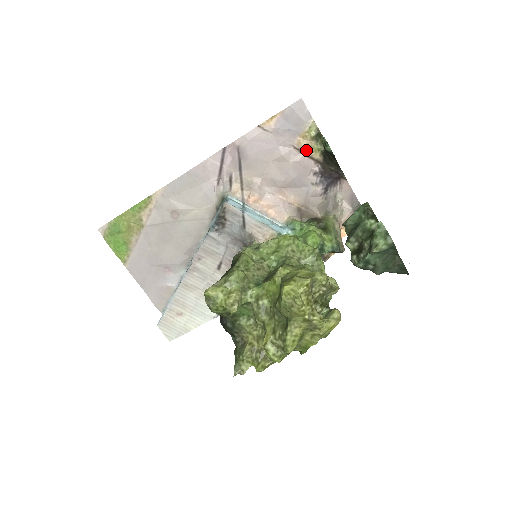
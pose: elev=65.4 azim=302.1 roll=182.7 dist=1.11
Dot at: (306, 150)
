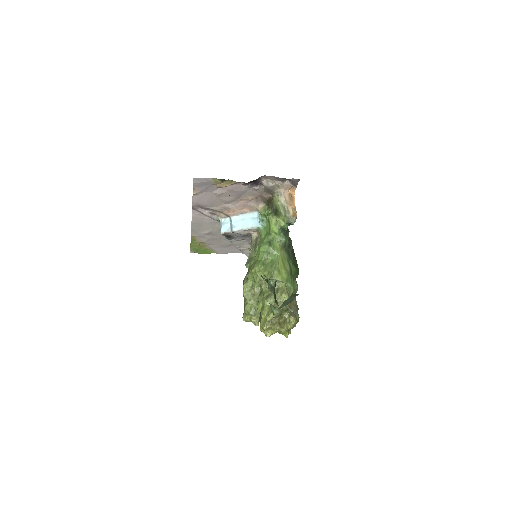
Dot at: (226, 186)
